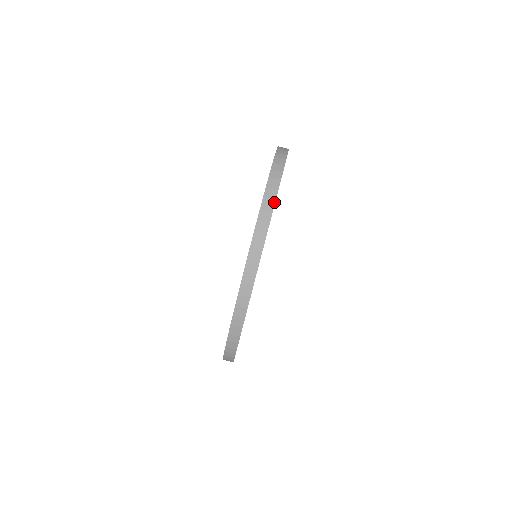
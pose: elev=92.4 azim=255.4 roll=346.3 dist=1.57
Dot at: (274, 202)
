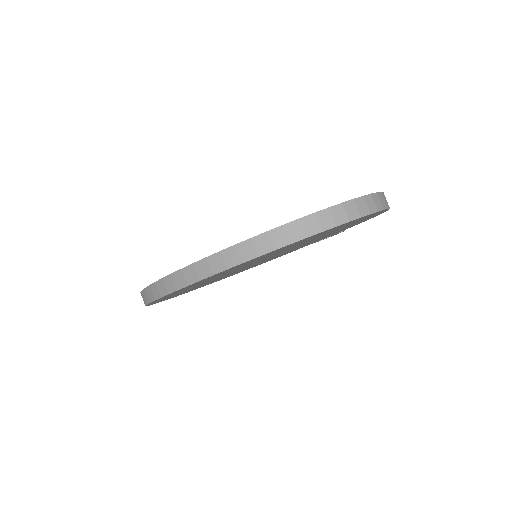
Dot at: (239, 263)
